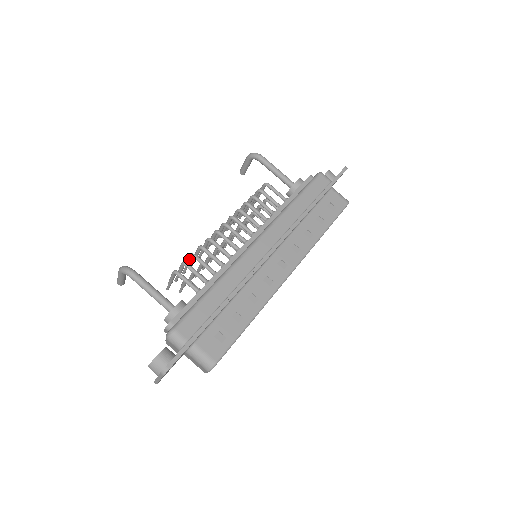
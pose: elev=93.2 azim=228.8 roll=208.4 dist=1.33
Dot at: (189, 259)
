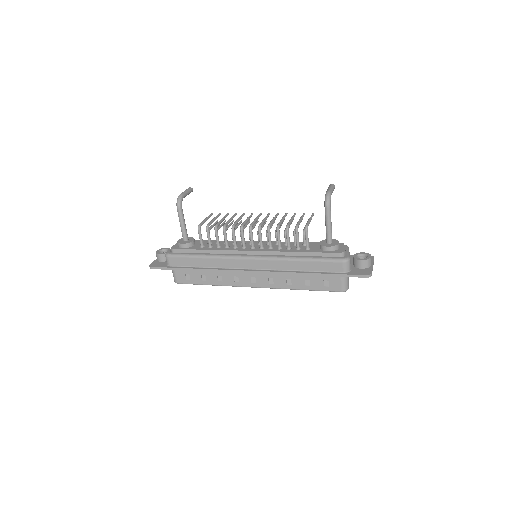
Dot at: (217, 224)
